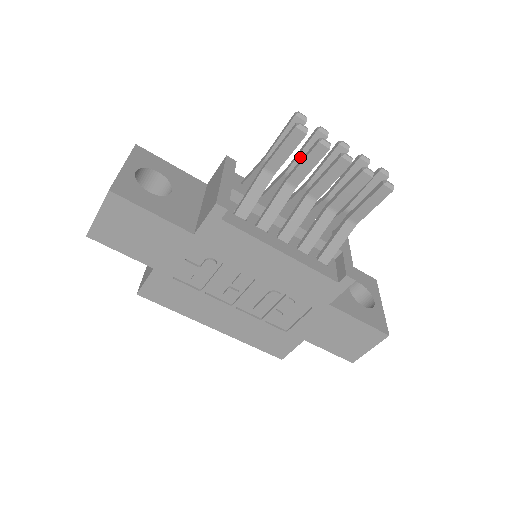
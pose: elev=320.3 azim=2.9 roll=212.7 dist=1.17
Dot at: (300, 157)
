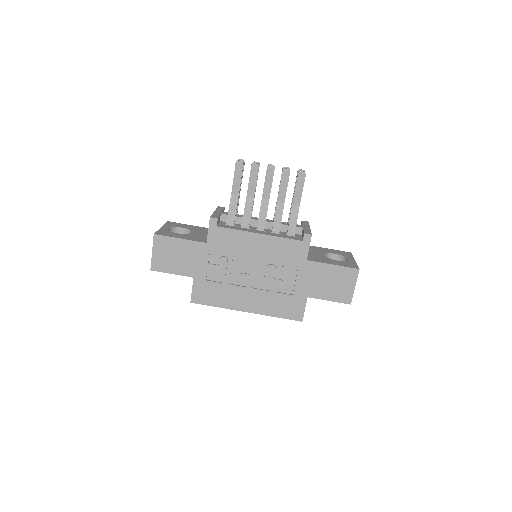
Dot at: occluded
